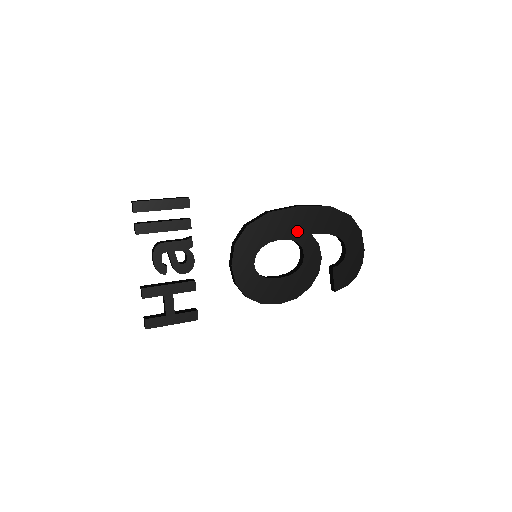
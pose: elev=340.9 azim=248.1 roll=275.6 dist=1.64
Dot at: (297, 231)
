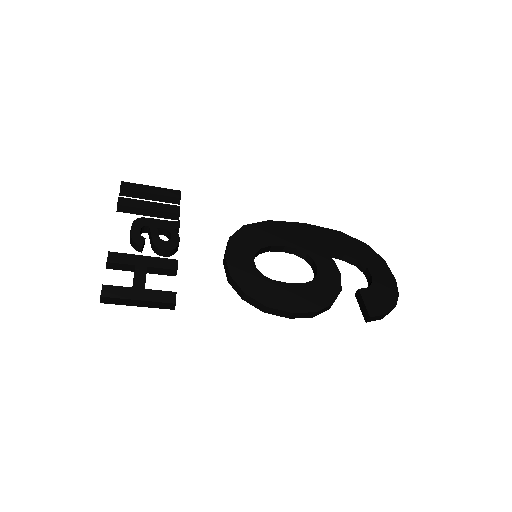
Dot at: (304, 243)
